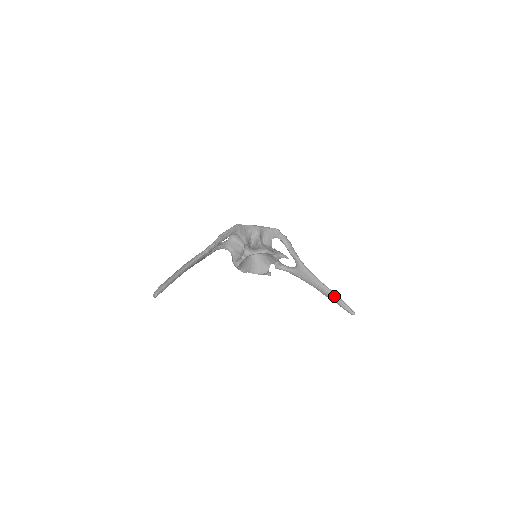
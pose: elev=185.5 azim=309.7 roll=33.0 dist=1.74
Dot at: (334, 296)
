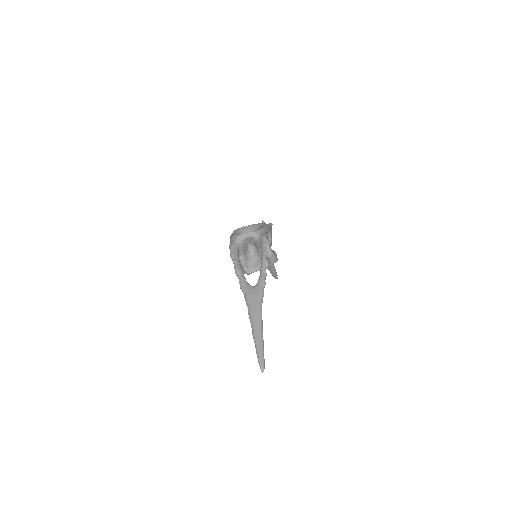
Dot at: (274, 269)
